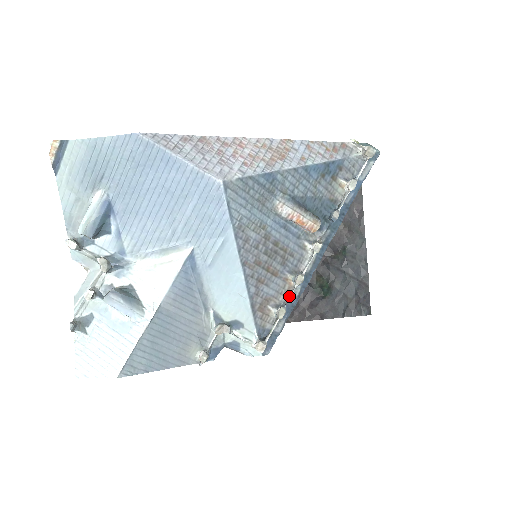
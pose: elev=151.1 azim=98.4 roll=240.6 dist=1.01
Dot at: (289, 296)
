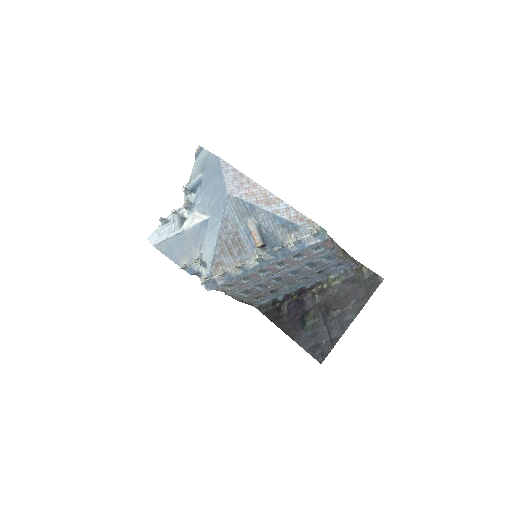
Dot at: (233, 272)
